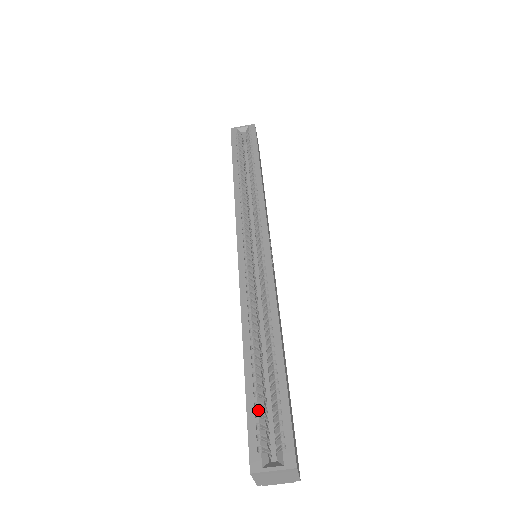
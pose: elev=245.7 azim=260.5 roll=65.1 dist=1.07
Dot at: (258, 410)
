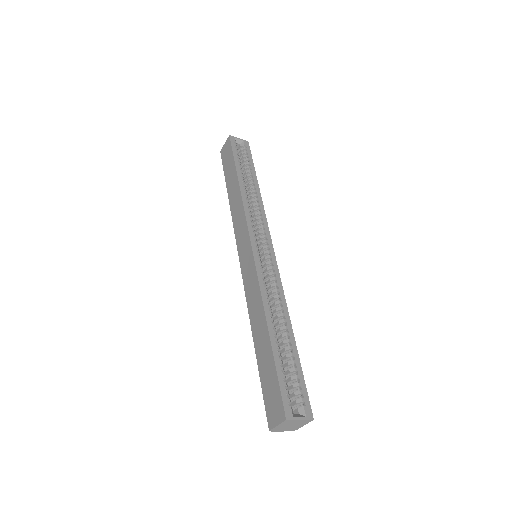
Dot at: (285, 376)
